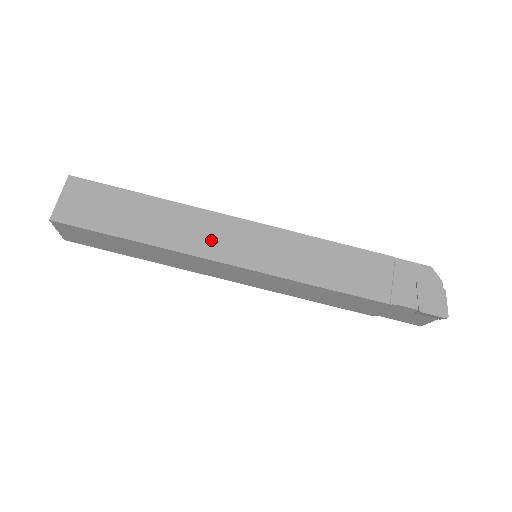
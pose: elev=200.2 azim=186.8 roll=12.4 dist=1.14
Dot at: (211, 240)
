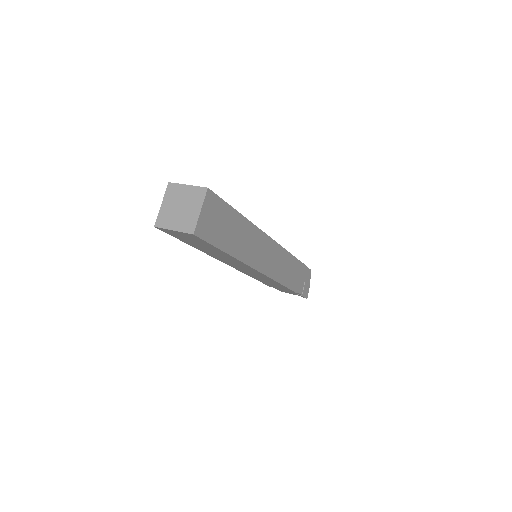
Dot at: (258, 254)
